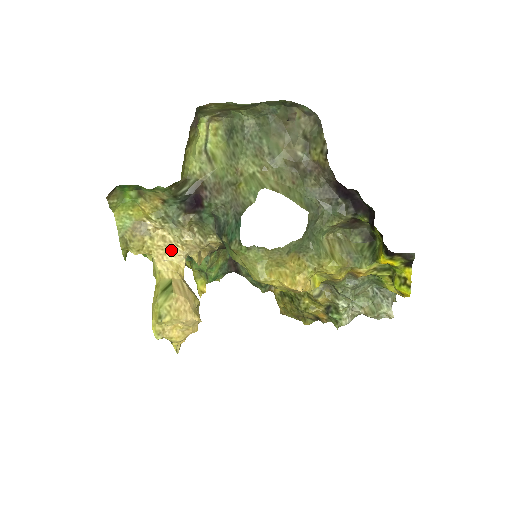
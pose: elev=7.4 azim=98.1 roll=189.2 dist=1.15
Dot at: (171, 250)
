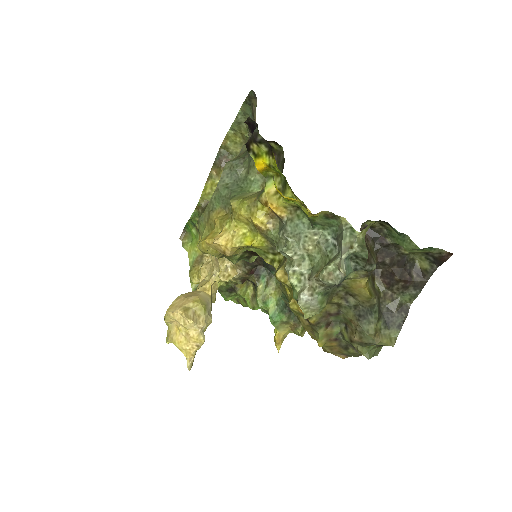
Dot at: (209, 271)
